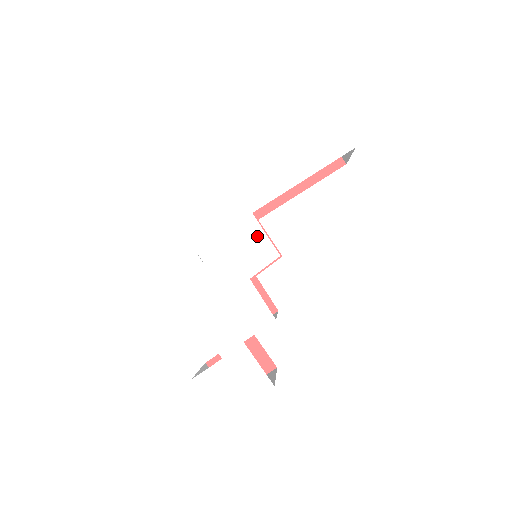
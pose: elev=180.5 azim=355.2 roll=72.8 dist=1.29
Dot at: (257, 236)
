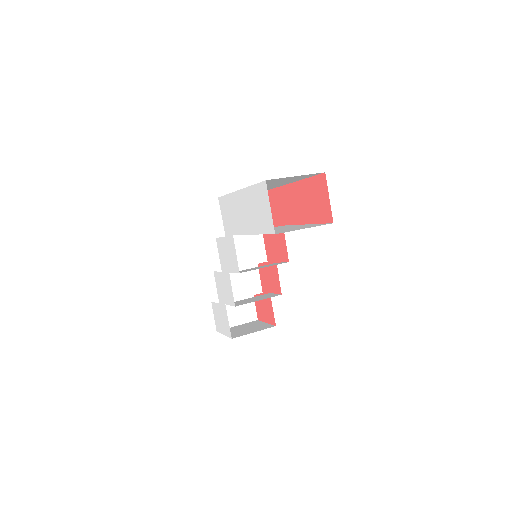
Dot at: (233, 251)
